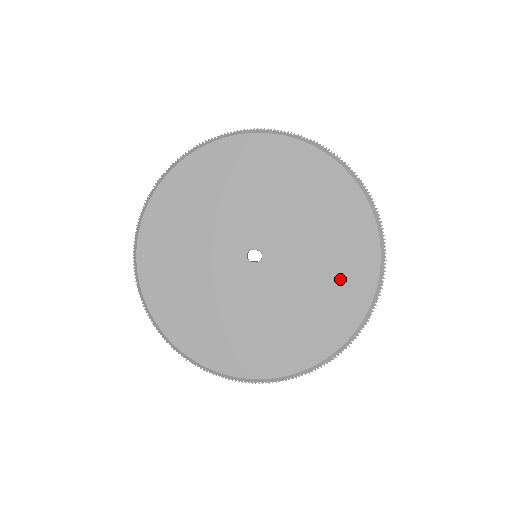
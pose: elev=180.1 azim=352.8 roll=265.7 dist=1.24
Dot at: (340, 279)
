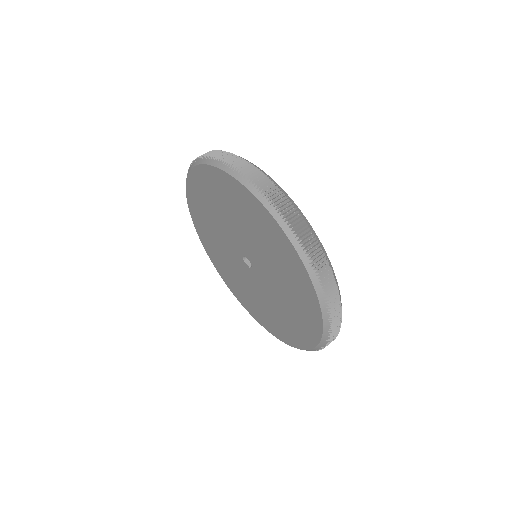
Dot at: (295, 321)
